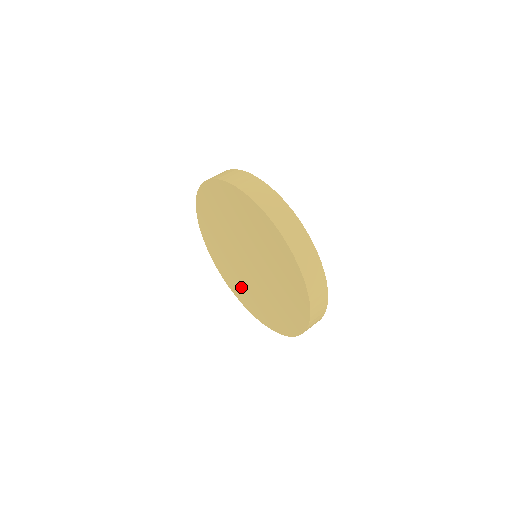
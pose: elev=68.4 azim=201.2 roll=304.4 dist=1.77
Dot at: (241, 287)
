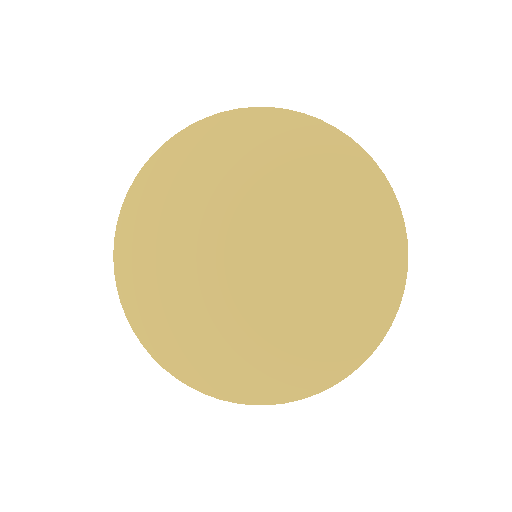
Dot at: (173, 302)
